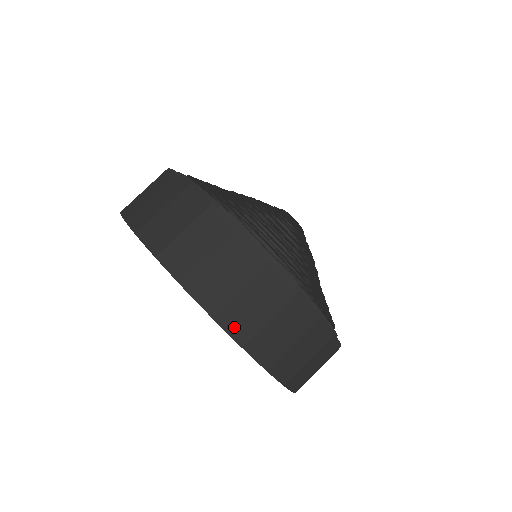
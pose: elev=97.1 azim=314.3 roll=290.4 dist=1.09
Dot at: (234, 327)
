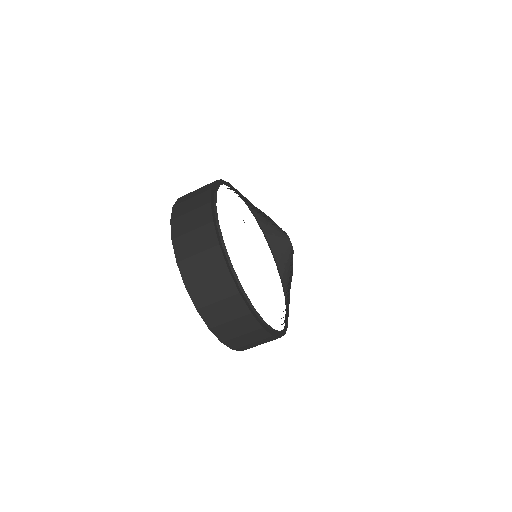
Dot at: (208, 318)
